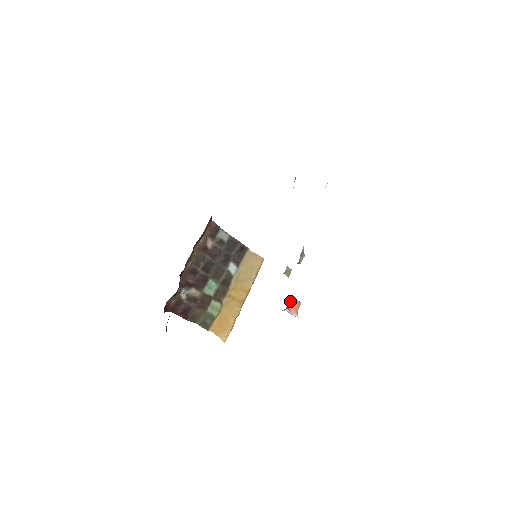
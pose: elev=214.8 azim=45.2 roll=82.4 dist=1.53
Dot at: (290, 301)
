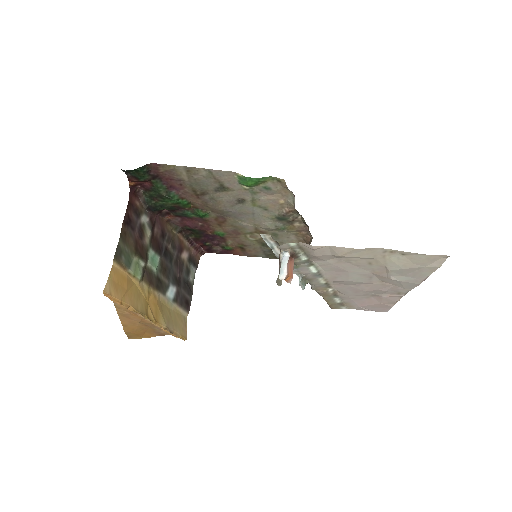
Dot at: (291, 261)
